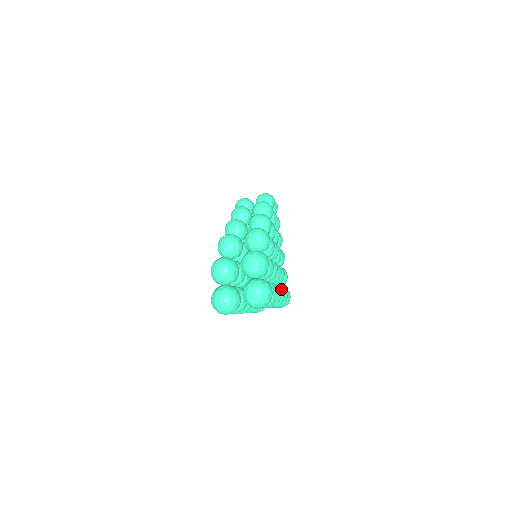
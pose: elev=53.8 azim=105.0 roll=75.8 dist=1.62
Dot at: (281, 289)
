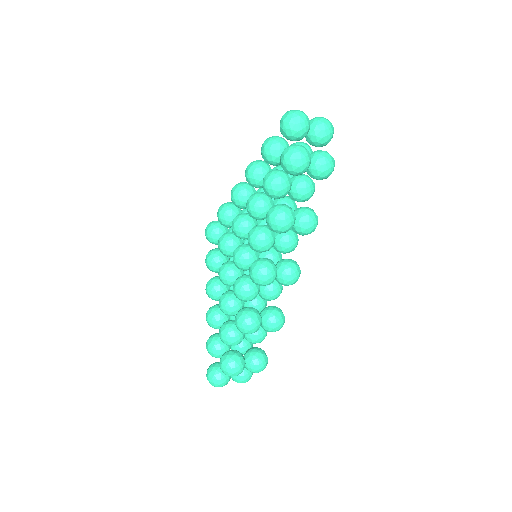
Dot at: occluded
